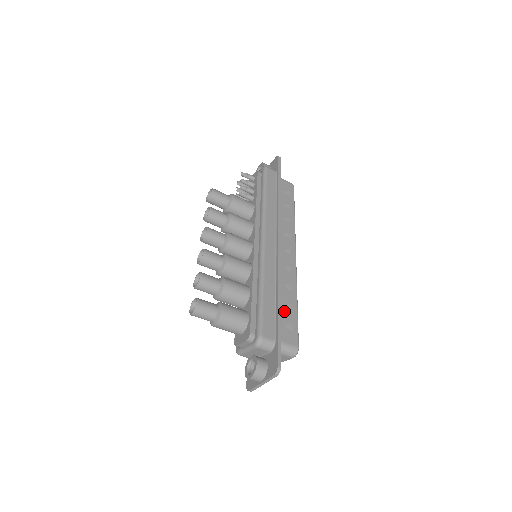
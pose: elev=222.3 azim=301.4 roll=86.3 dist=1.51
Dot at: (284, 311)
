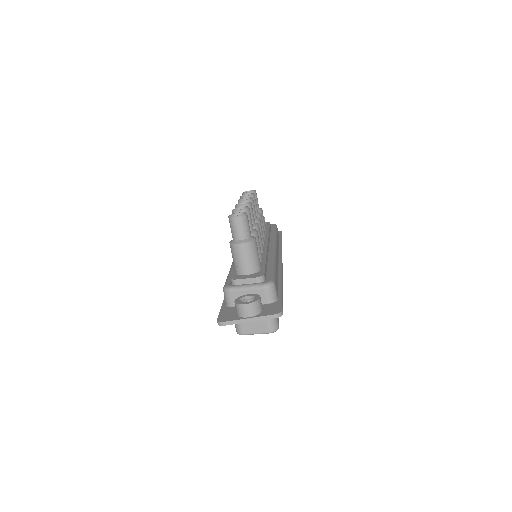
Dot at: occluded
